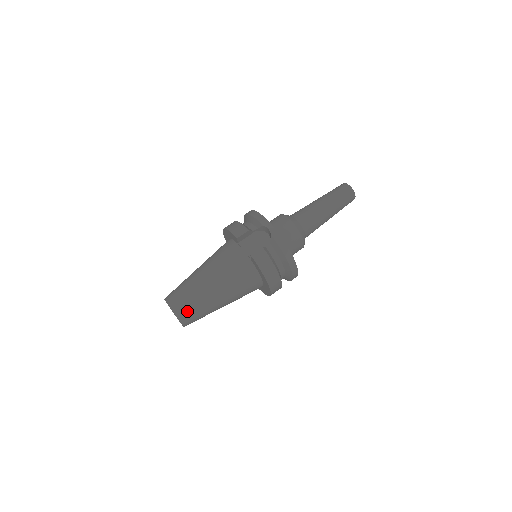
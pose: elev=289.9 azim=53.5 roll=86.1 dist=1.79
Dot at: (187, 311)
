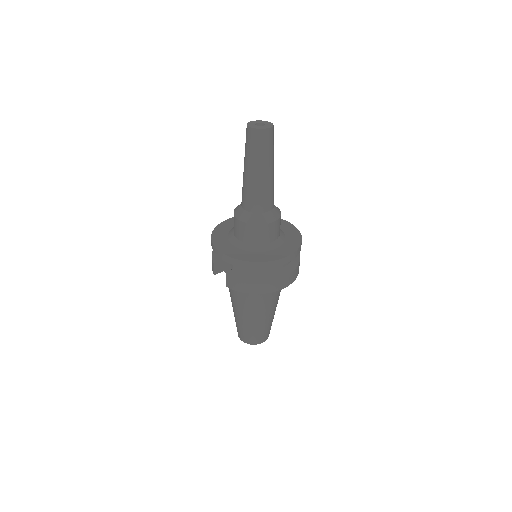
Dot at: (249, 337)
